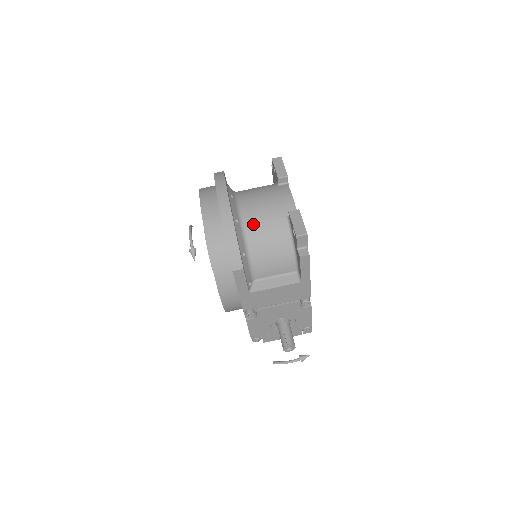
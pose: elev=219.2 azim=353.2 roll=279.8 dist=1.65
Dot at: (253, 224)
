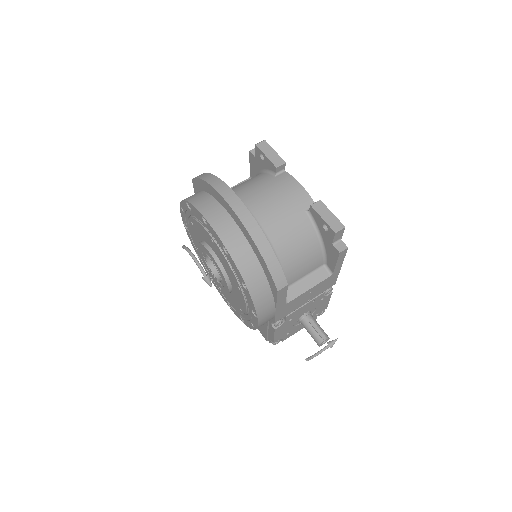
Dot at: (274, 229)
